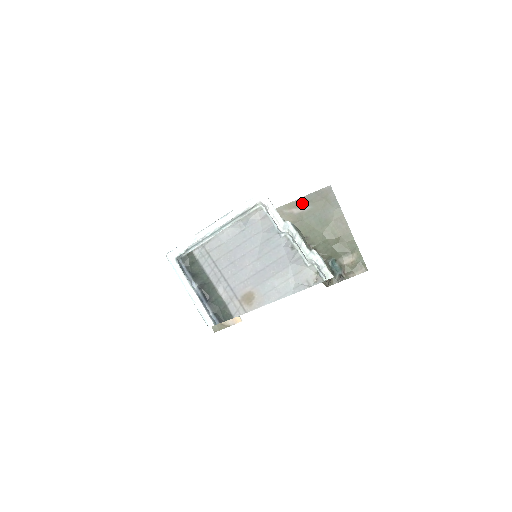
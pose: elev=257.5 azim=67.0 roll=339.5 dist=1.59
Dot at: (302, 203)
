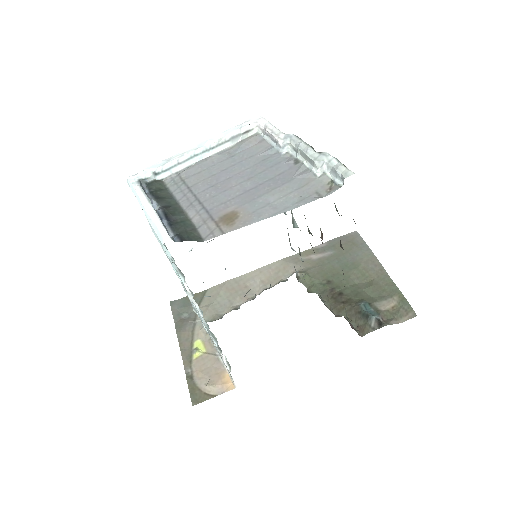
Dot at: (322, 249)
